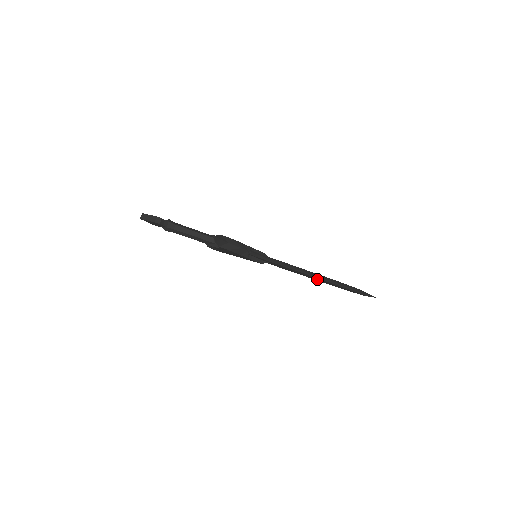
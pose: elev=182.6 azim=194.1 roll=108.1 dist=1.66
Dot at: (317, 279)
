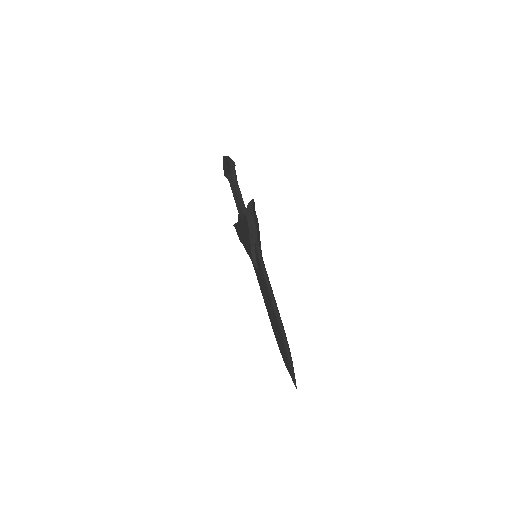
Dot at: (274, 321)
